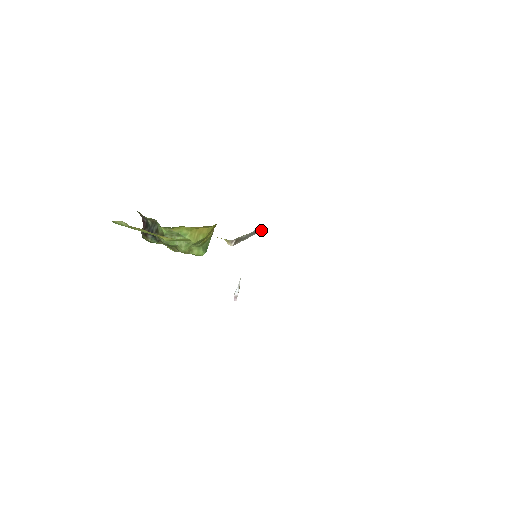
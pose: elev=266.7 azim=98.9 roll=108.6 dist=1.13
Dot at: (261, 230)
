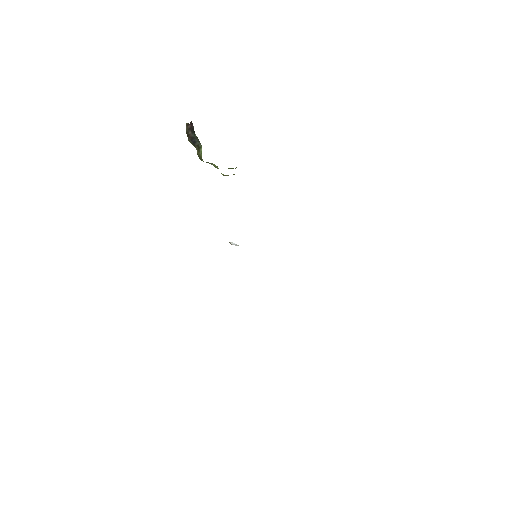
Dot at: occluded
